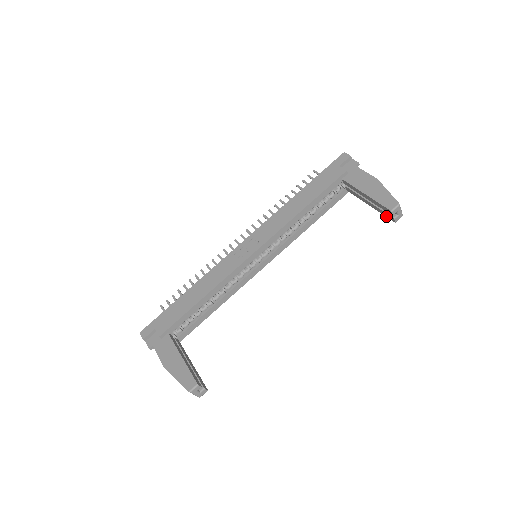
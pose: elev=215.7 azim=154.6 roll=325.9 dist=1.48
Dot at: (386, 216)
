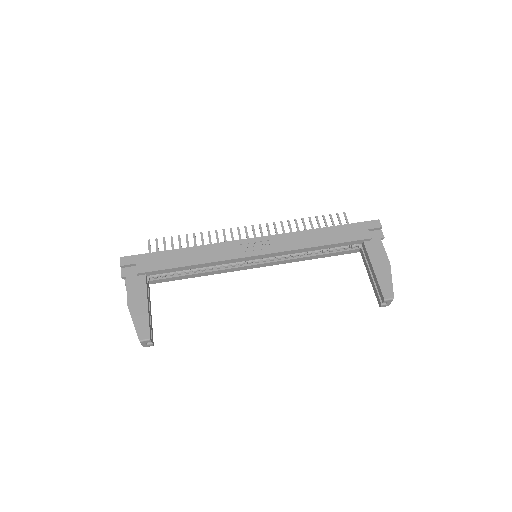
Dot at: (377, 297)
